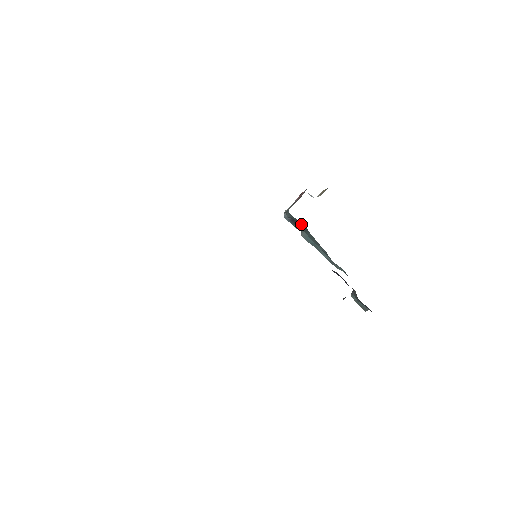
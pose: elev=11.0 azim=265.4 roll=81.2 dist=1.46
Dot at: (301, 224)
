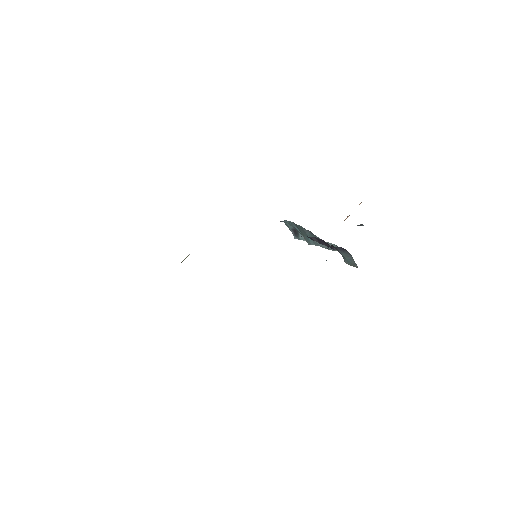
Dot at: (292, 224)
